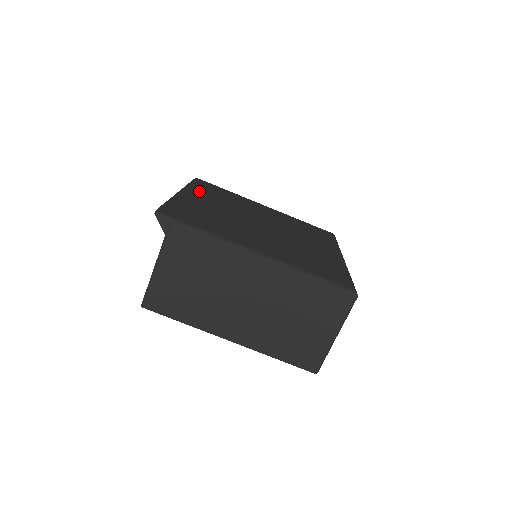
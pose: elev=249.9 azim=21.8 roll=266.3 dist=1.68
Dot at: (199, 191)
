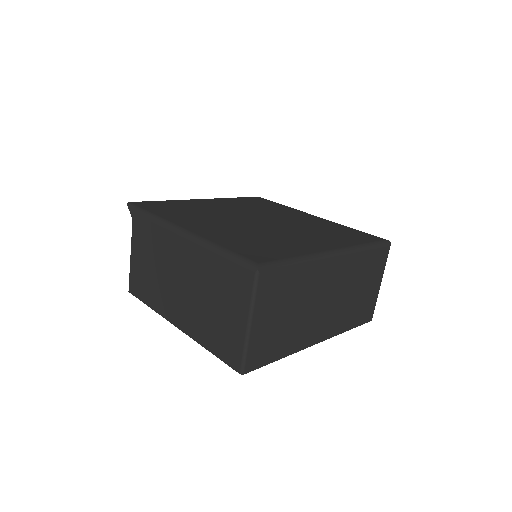
Dot at: (230, 201)
